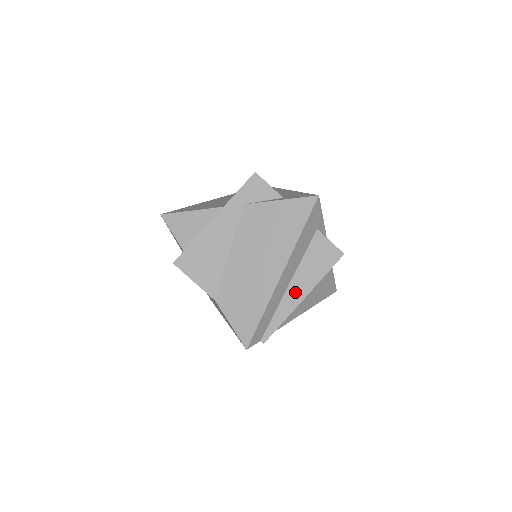
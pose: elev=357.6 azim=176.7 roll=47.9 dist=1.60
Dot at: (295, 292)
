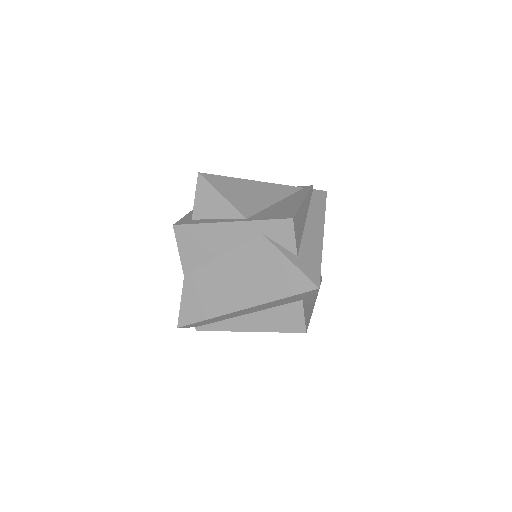
Dot at: (246, 322)
